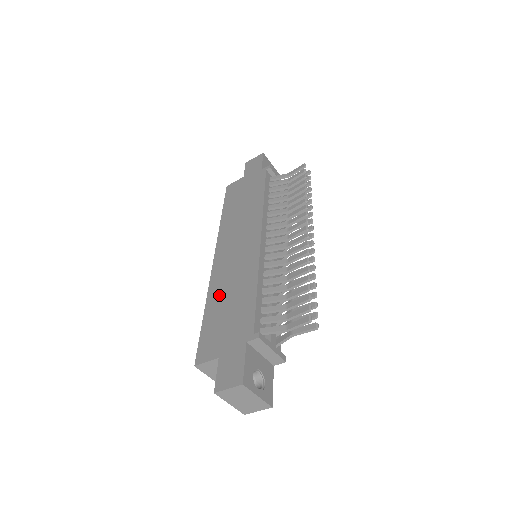
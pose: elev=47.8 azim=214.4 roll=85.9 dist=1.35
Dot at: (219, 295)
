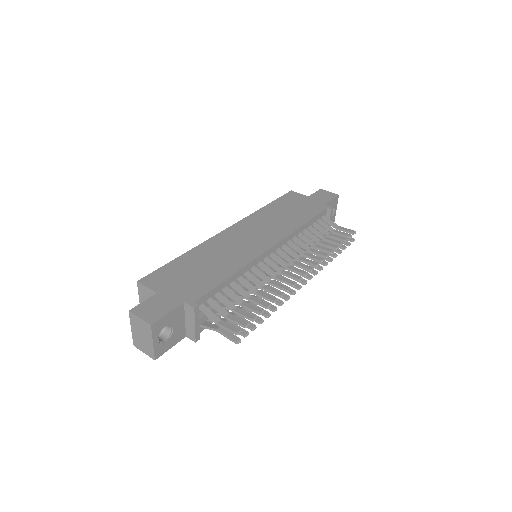
Dot at: (203, 254)
